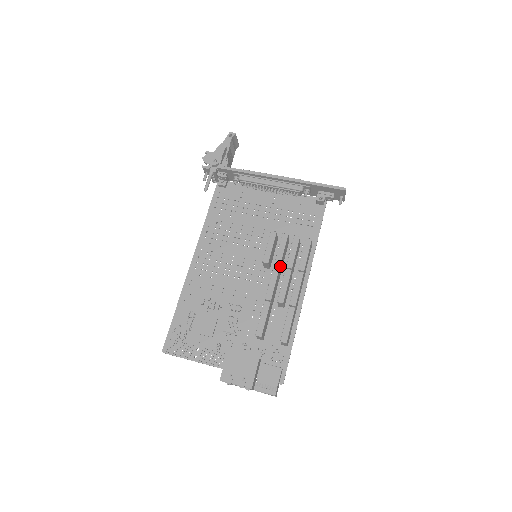
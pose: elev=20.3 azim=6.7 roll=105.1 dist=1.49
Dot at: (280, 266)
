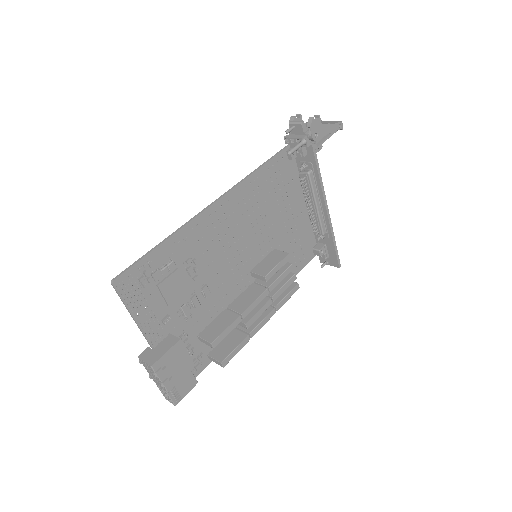
Dot at: (268, 290)
